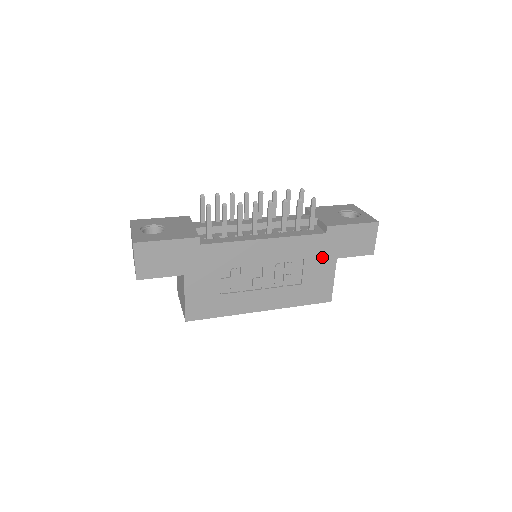
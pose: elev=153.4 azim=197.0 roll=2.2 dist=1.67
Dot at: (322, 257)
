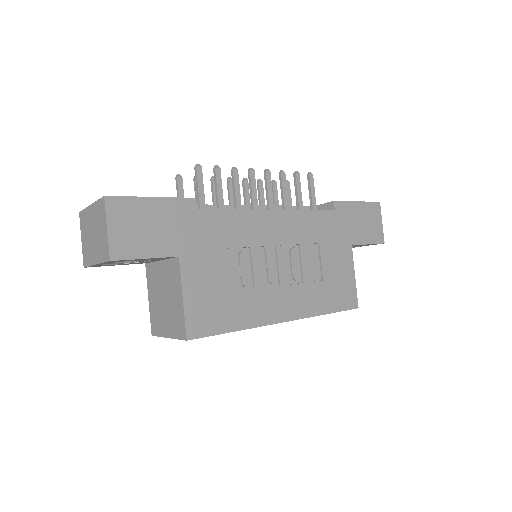
Dot at: (337, 242)
